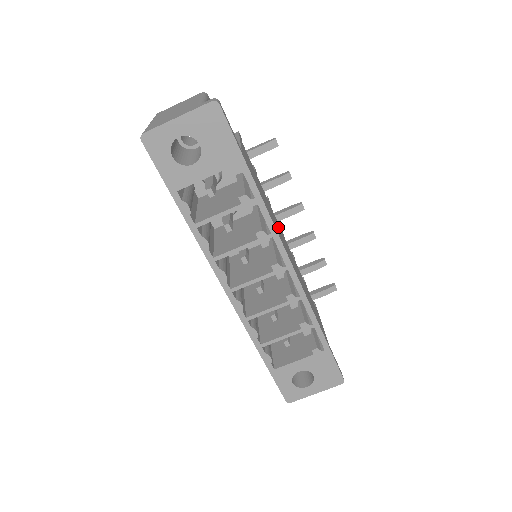
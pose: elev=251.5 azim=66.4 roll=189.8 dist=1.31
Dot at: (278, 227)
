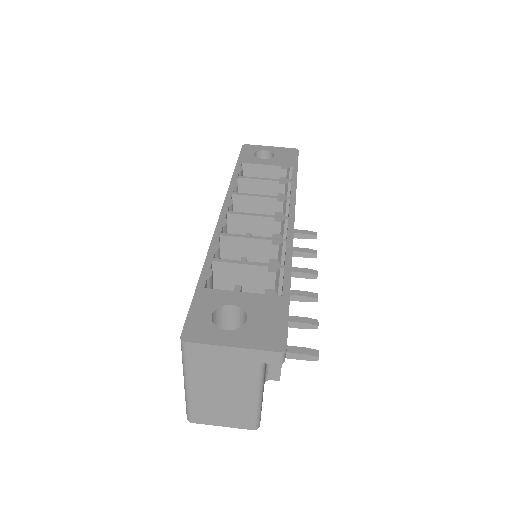
Dot at: occluded
